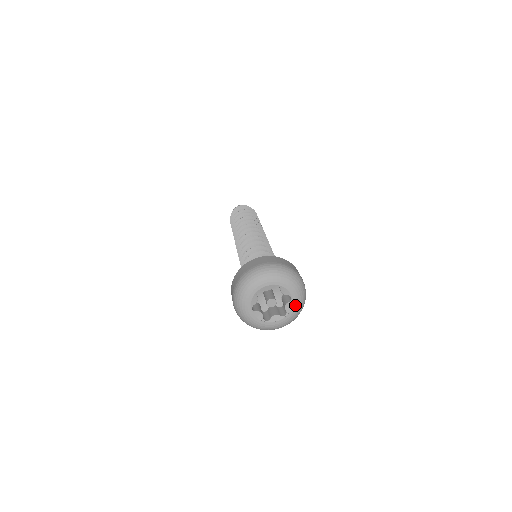
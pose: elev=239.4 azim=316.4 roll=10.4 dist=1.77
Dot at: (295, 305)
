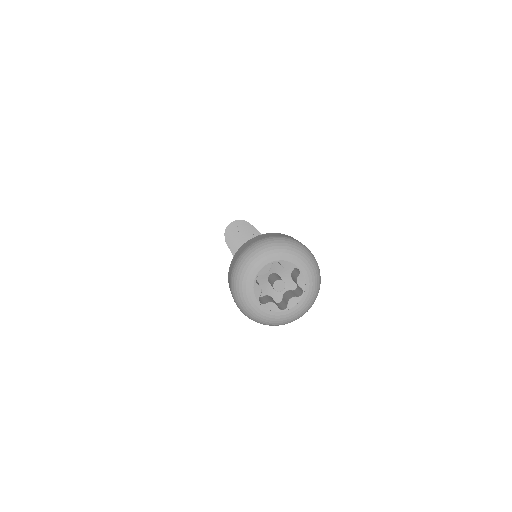
Dot at: (301, 304)
